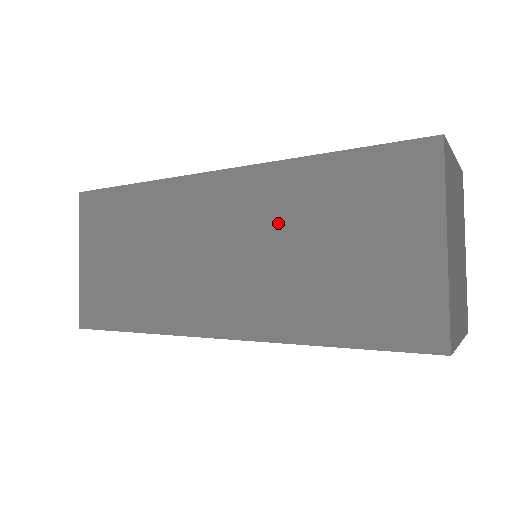
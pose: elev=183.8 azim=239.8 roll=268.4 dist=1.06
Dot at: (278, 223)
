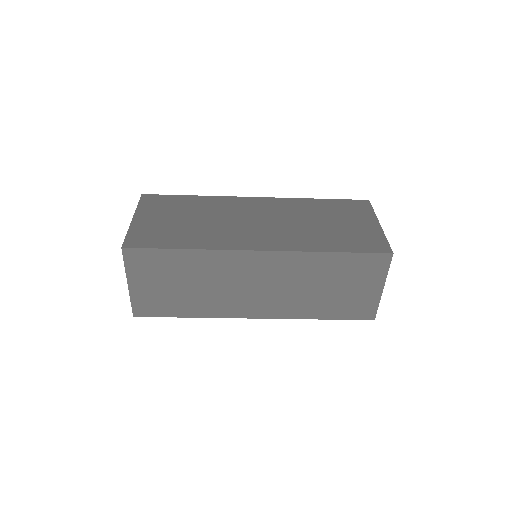
Dot at: (295, 214)
